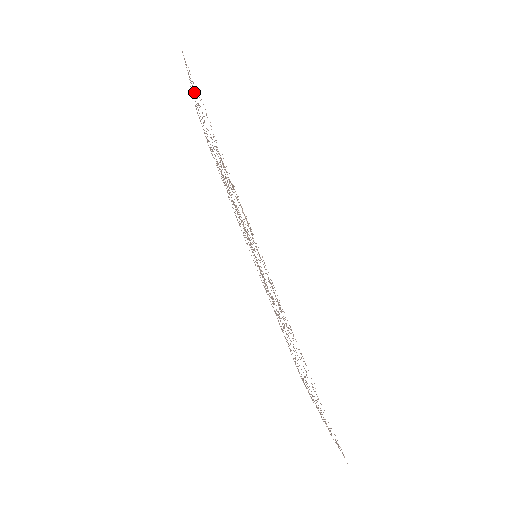
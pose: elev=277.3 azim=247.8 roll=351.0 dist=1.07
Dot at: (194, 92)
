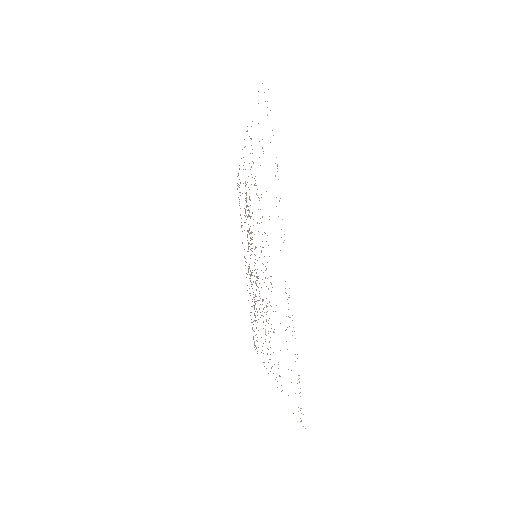
Dot at: occluded
